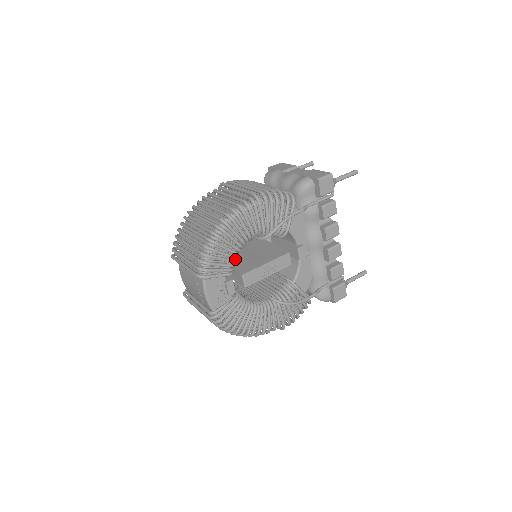
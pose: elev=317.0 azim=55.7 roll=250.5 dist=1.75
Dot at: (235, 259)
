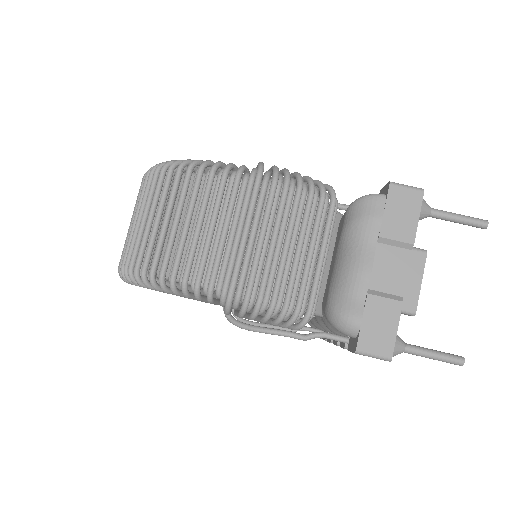
Dot at: occluded
